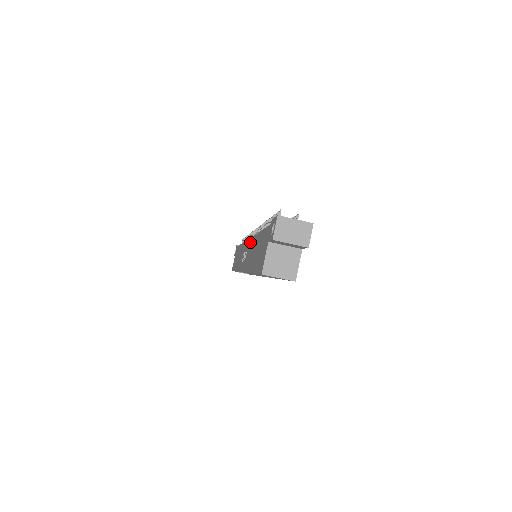
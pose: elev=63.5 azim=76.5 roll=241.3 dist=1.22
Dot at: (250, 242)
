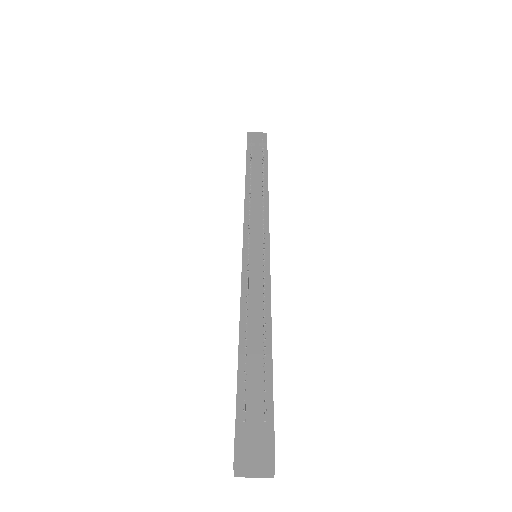
Dot at: (241, 278)
